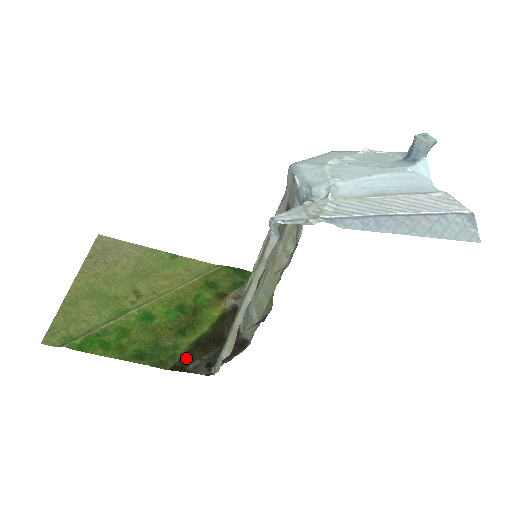
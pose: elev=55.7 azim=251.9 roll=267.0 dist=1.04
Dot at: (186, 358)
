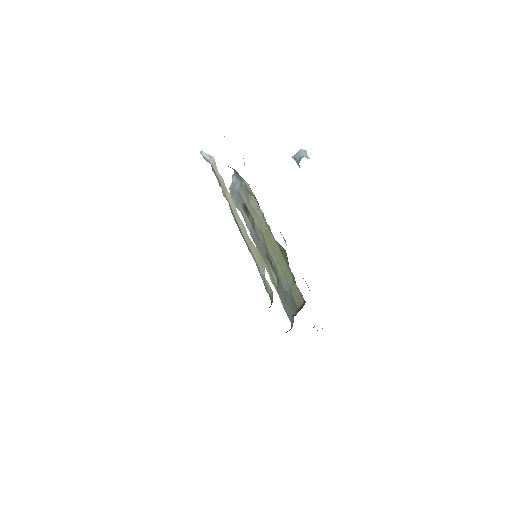
Dot at: occluded
